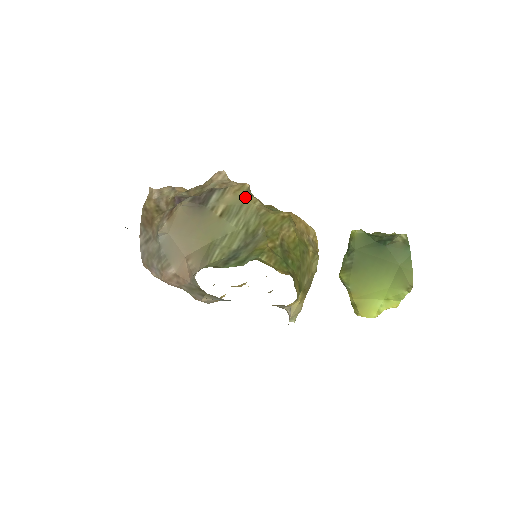
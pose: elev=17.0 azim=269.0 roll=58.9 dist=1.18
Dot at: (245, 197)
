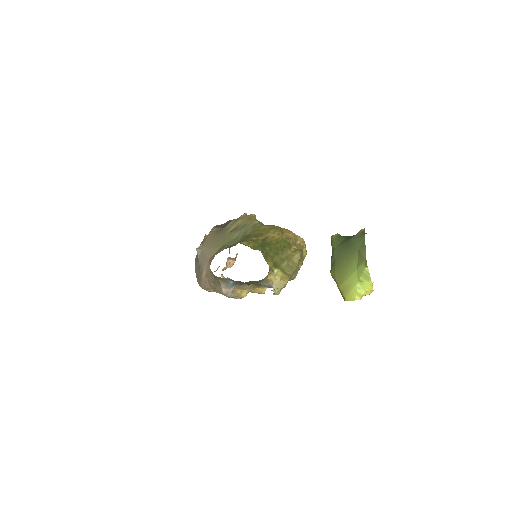
Dot at: (249, 220)
